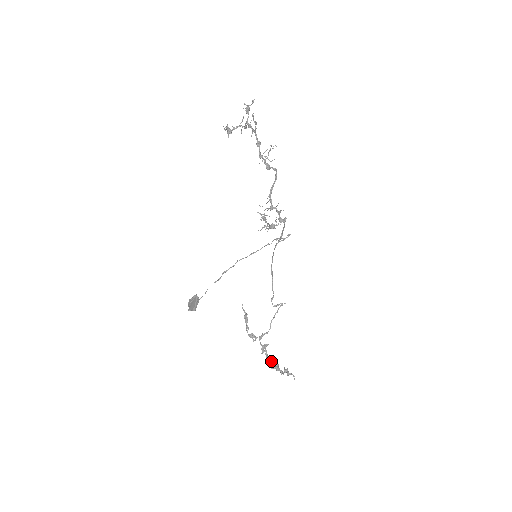
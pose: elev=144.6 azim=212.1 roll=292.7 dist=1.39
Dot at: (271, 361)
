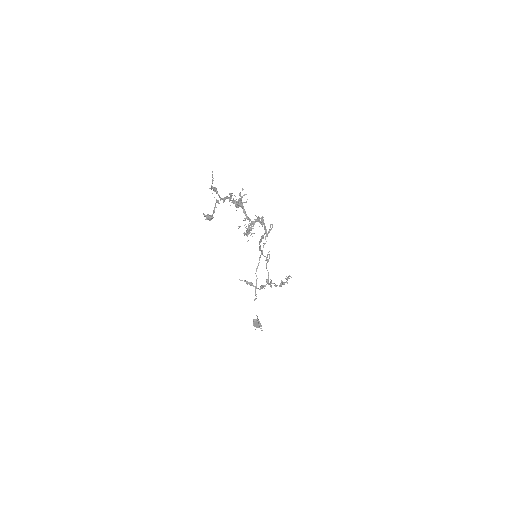
Dot at: (280, 285)
